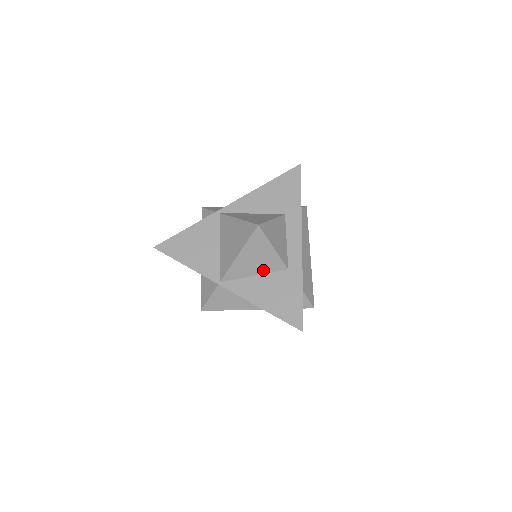
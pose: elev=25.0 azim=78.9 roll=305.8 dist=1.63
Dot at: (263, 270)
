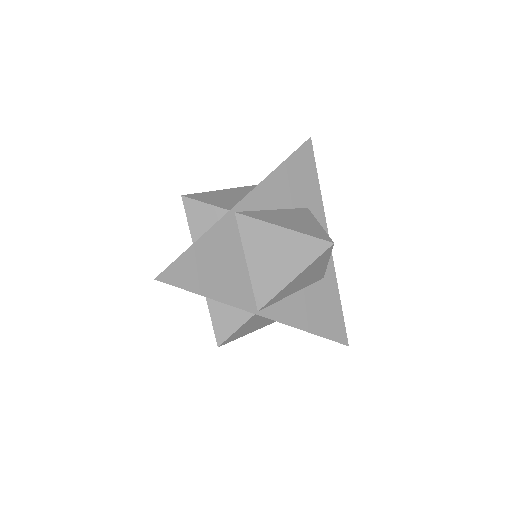
Dot at: (304, 286)
